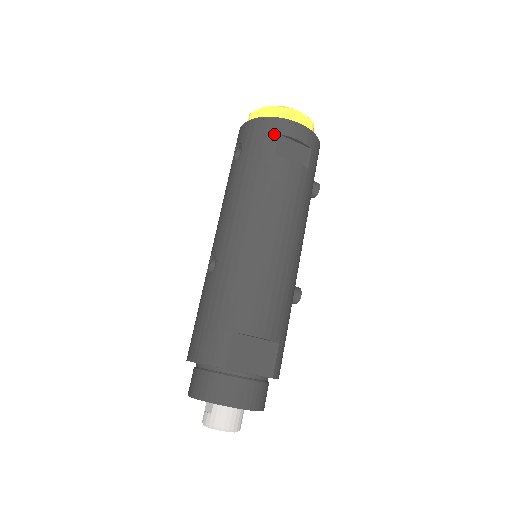
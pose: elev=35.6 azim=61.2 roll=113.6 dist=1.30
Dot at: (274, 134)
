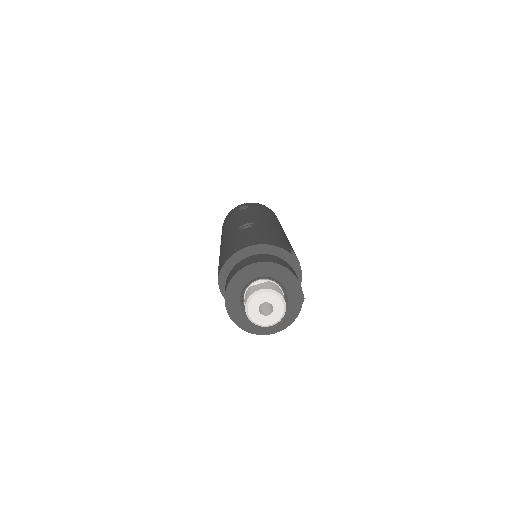
Dot at: (272, 212)
